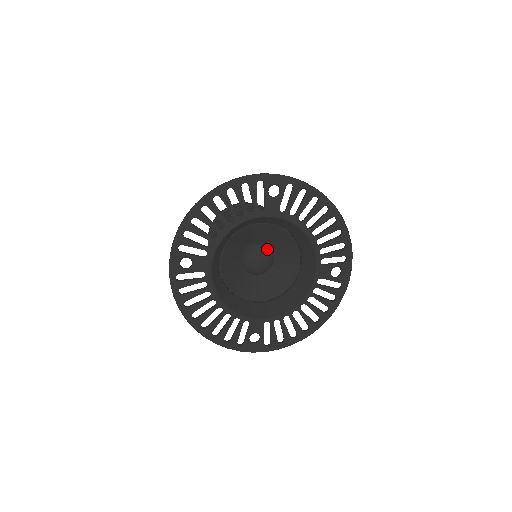
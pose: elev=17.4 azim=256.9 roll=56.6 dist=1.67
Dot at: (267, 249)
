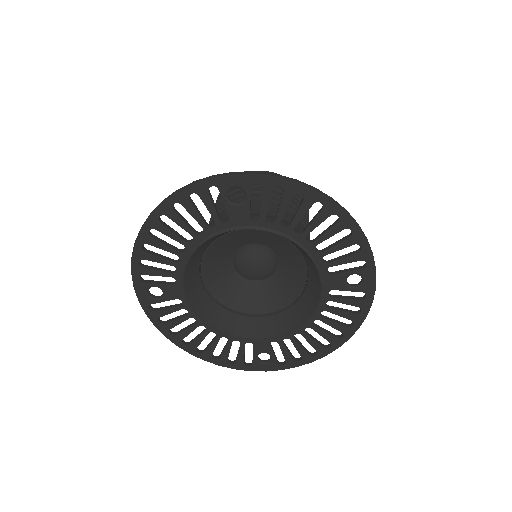
Dot at: (262, 252)
